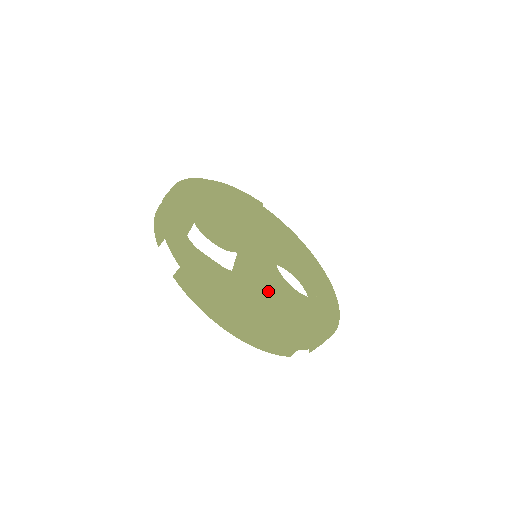
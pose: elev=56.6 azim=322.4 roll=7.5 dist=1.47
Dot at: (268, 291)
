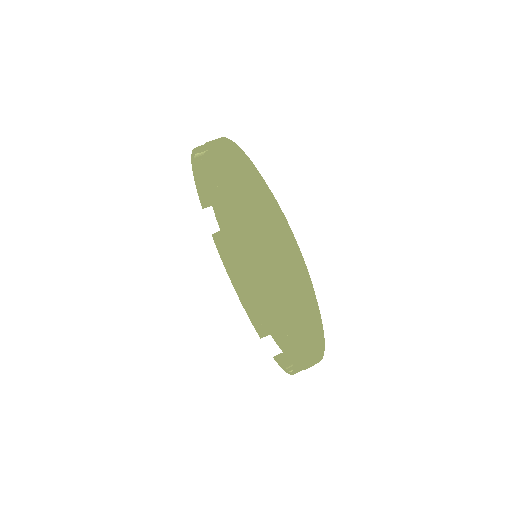
Dot at: occluded
